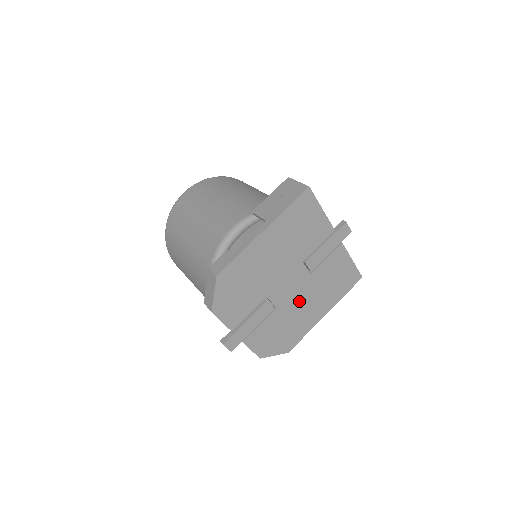
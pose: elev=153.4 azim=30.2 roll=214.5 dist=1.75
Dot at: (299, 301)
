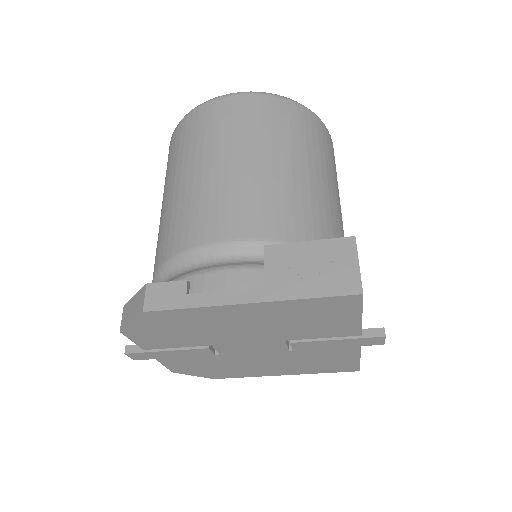
Dot at: (256, 359)
